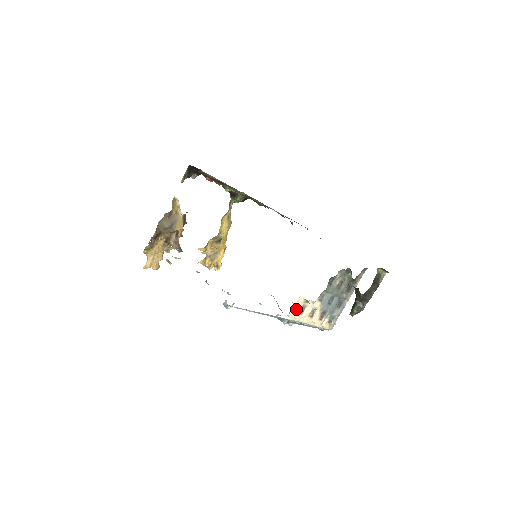
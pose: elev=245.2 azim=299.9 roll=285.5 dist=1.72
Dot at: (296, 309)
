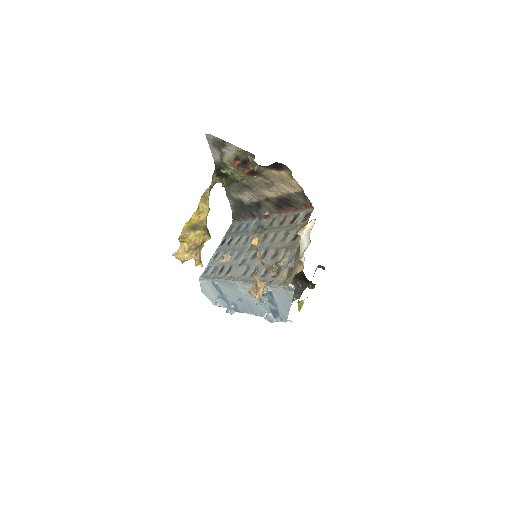
Dot at: occluded
